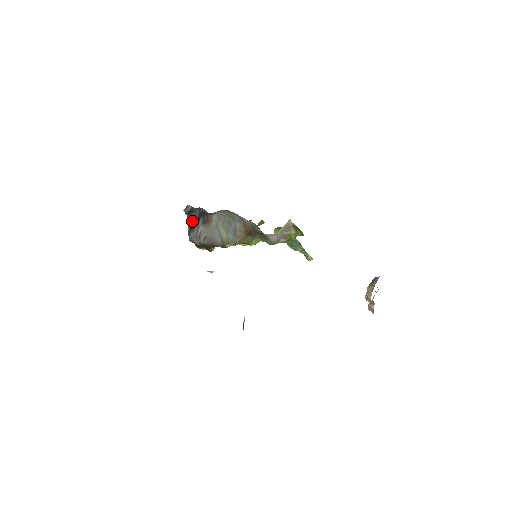
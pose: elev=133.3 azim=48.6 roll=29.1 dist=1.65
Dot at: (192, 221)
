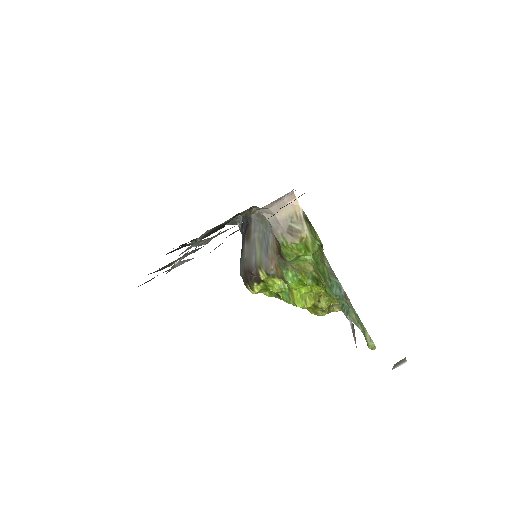
Dot at: (243, 241)
